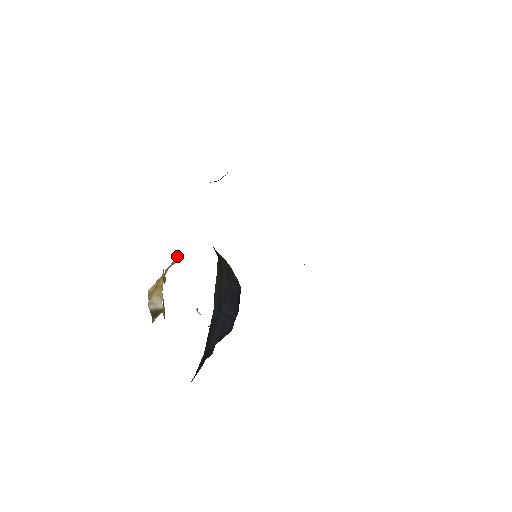
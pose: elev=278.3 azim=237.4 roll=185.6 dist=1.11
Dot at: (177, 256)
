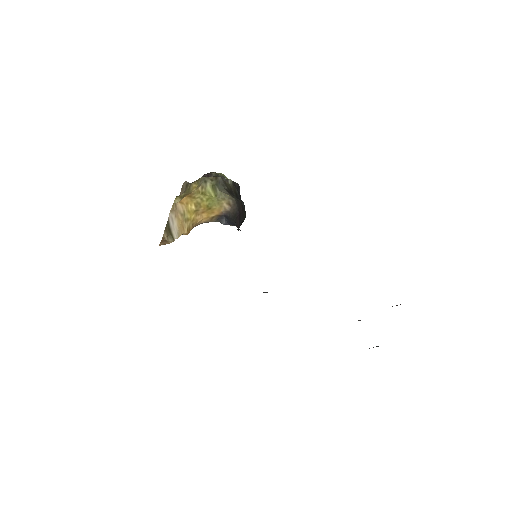
Dot at: (218, 189)
